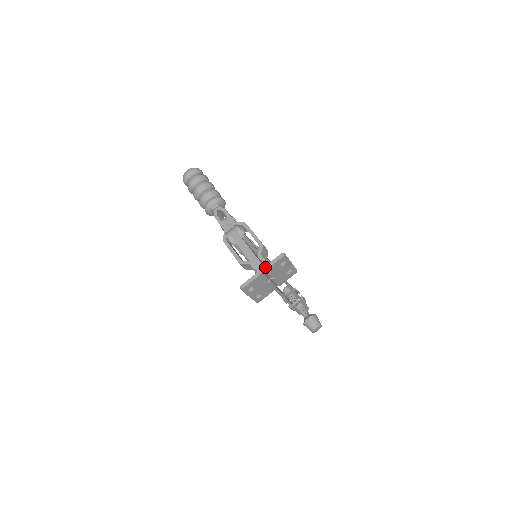
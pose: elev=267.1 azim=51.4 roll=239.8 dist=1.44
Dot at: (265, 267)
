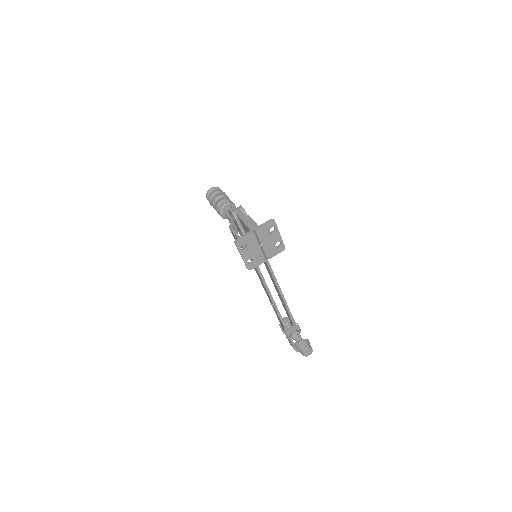
Dot at: (257, 227)
